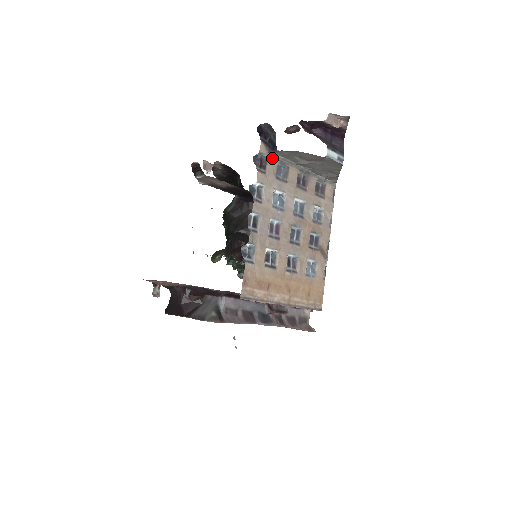
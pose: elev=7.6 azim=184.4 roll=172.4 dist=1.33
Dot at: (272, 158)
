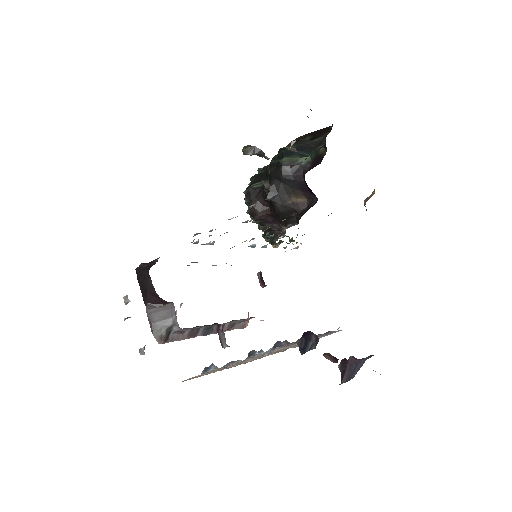
Dot at: occluded
